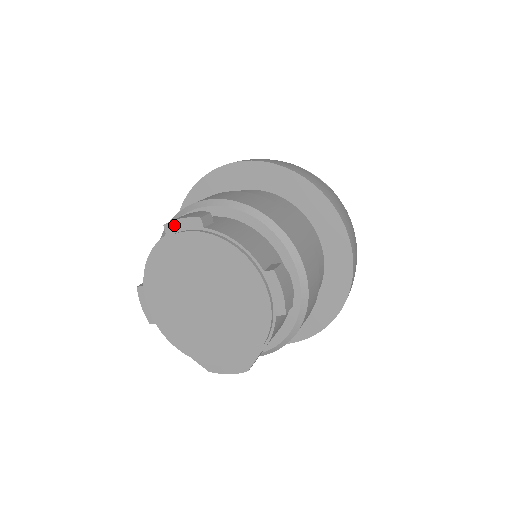
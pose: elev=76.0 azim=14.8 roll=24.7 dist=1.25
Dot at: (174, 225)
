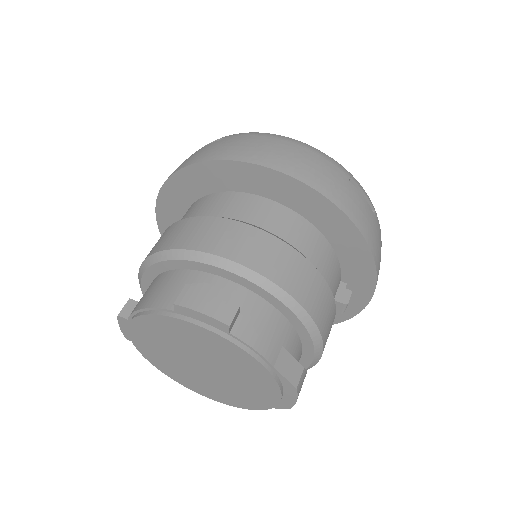
Dot at: (126, 334)
